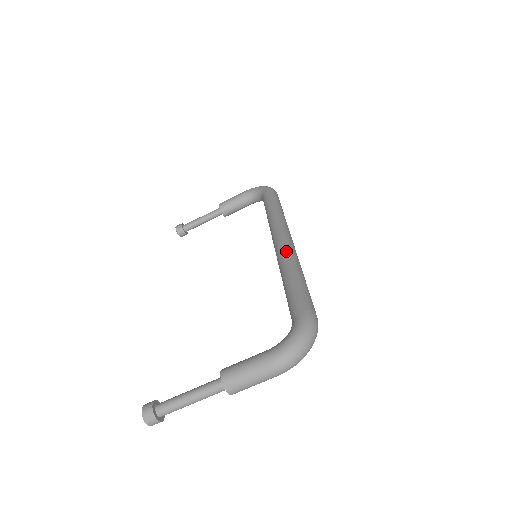
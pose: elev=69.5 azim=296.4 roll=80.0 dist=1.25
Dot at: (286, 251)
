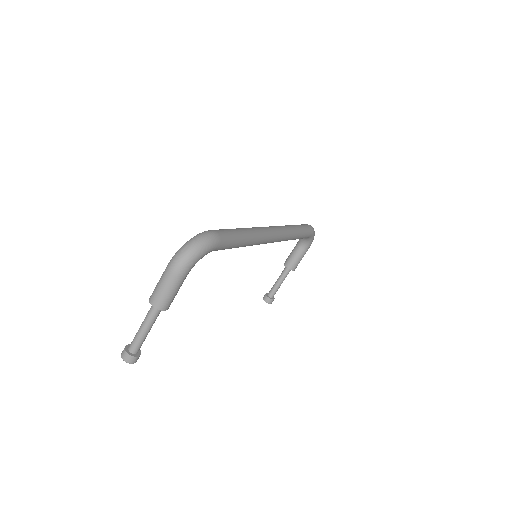
Dot at: occluded
